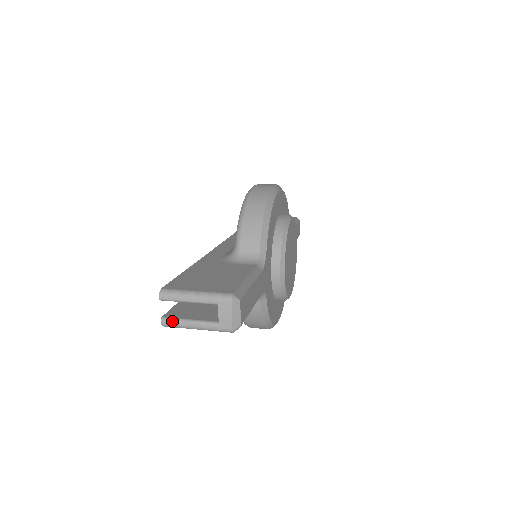
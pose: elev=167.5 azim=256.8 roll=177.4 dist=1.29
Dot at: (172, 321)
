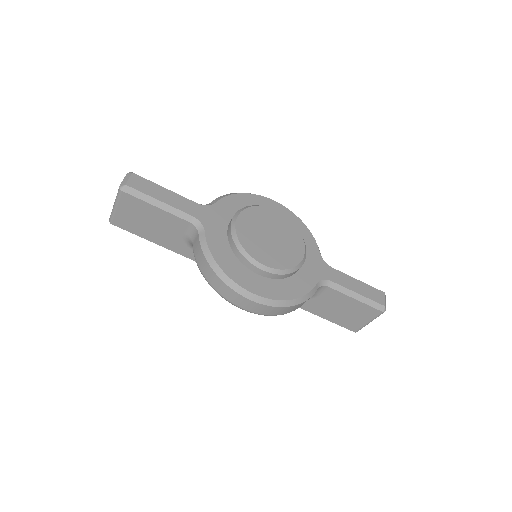
Dot at: (111, 213)
